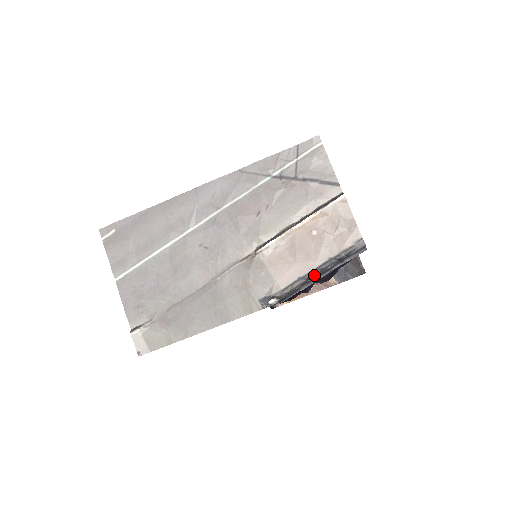
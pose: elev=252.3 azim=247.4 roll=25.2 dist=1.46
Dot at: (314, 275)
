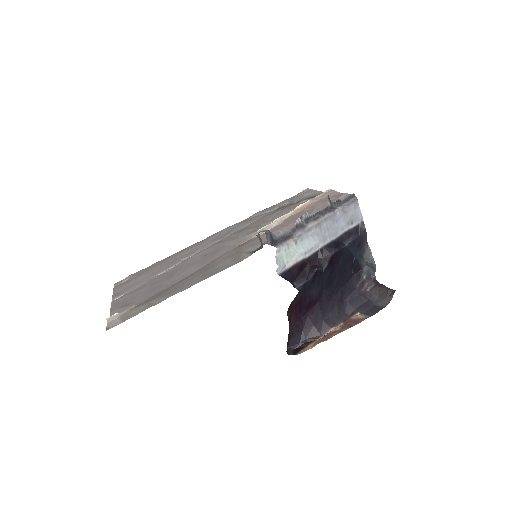
Dot at: (306, 222)
